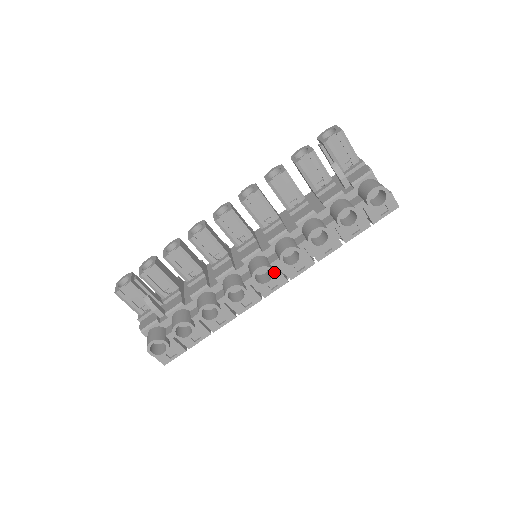
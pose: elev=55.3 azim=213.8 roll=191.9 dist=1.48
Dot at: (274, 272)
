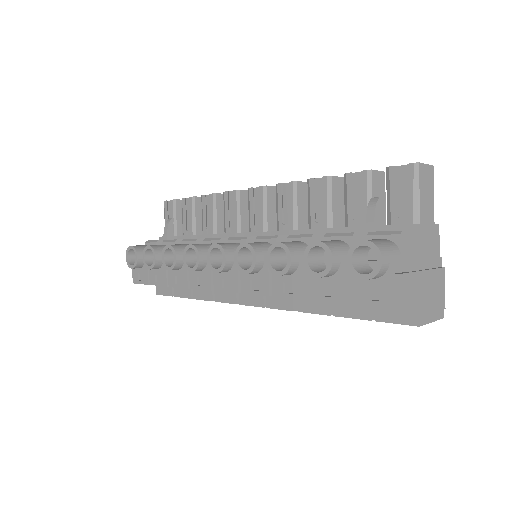
Dot at: (233, 268)
